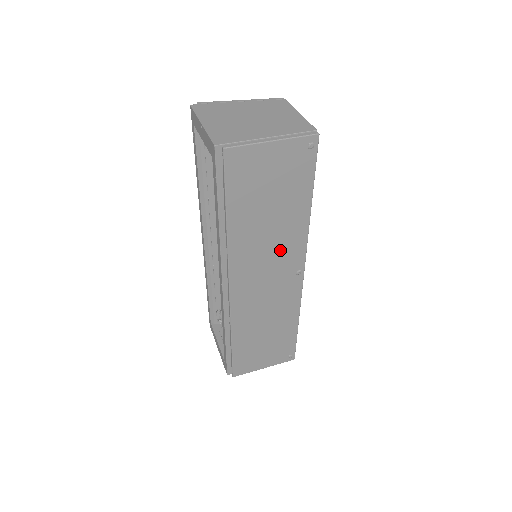
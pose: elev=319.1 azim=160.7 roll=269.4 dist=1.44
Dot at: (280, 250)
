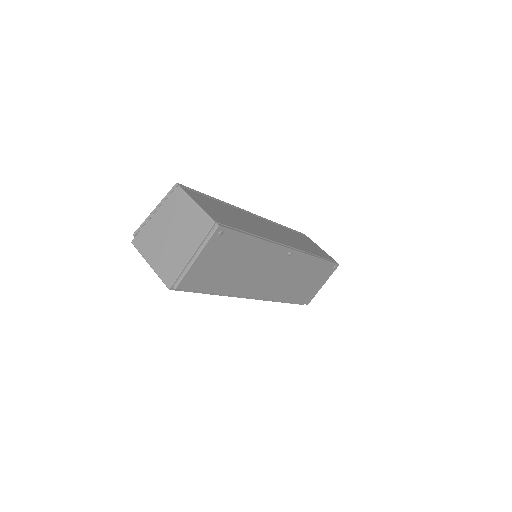
Dot at: (264, 264)
